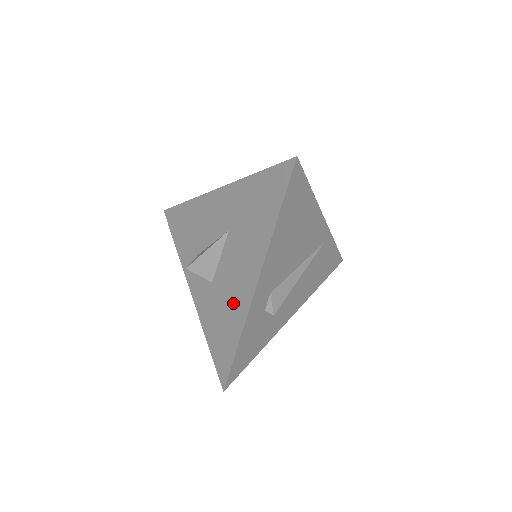
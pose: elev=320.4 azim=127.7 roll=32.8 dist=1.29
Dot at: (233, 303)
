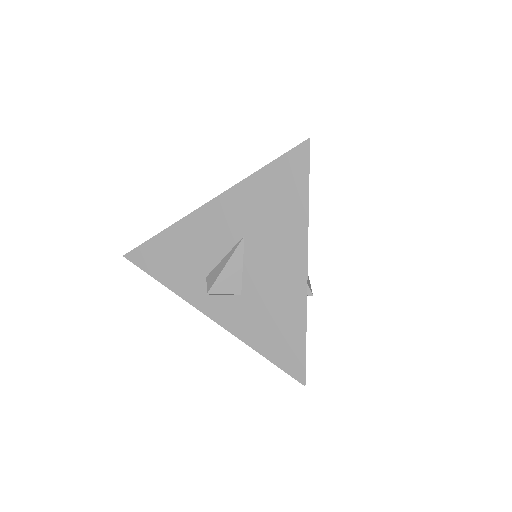
Dot at: (282, 299)
